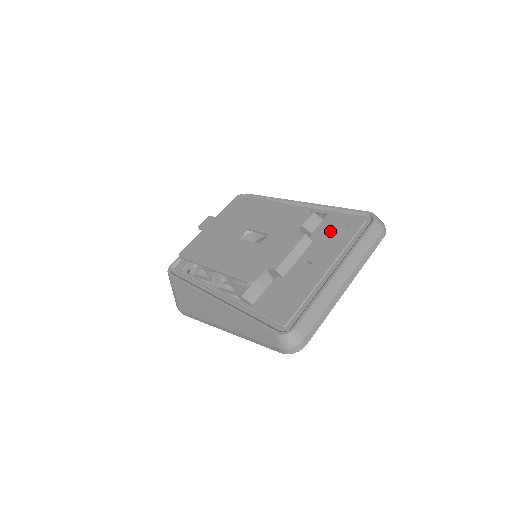
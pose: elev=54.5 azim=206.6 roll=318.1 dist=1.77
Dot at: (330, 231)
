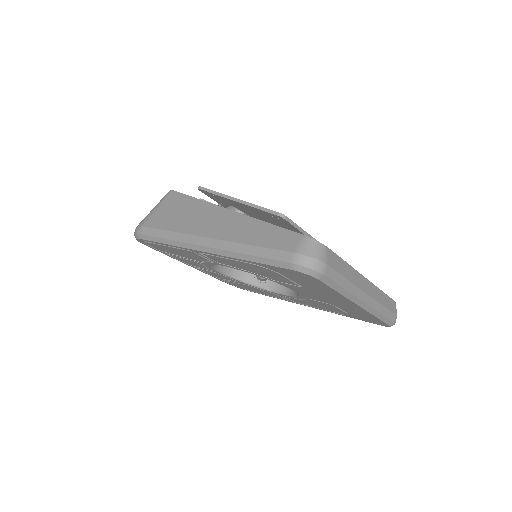
Dot at: occluded
